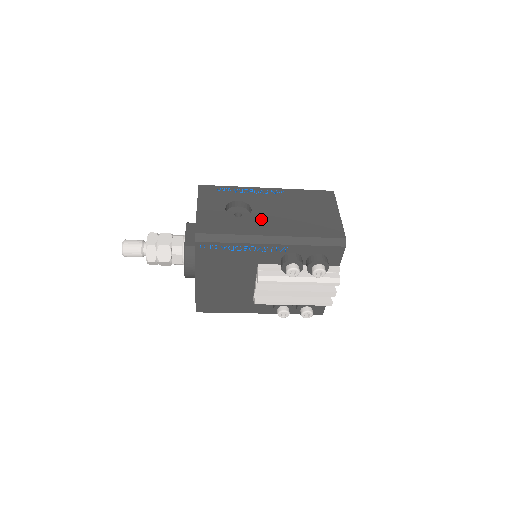
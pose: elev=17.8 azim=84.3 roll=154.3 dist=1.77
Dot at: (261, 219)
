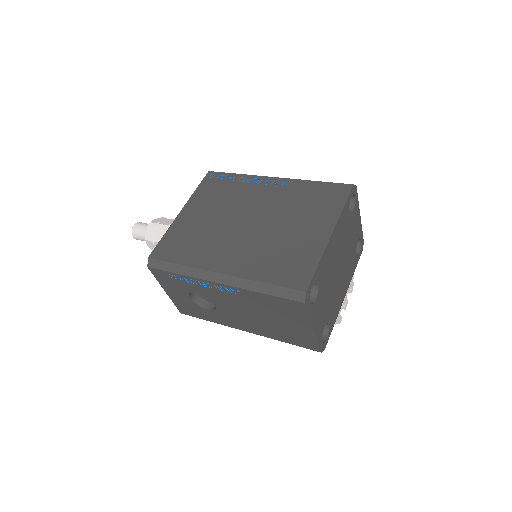
Dot at: (228, 316)
